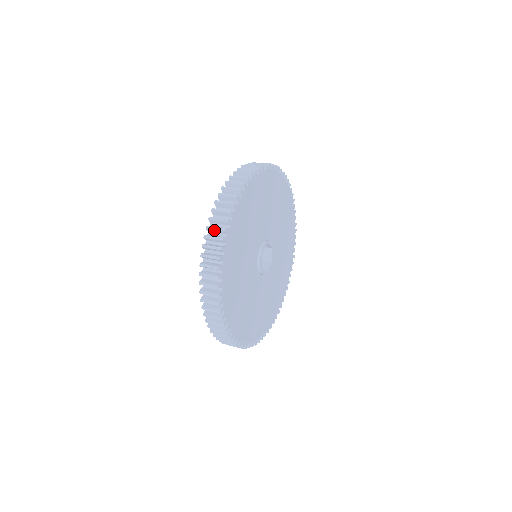
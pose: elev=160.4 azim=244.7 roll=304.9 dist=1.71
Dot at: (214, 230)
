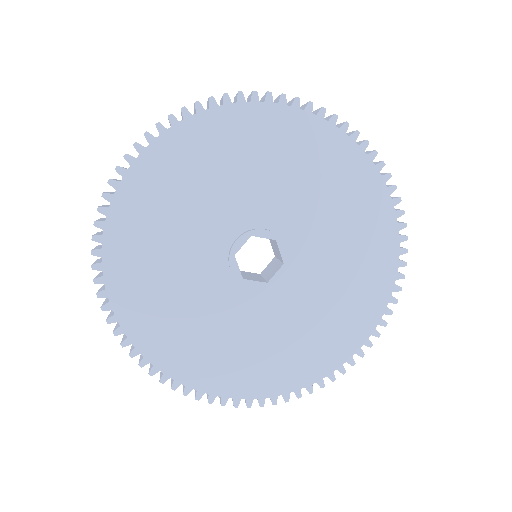
Dot at: occluded
